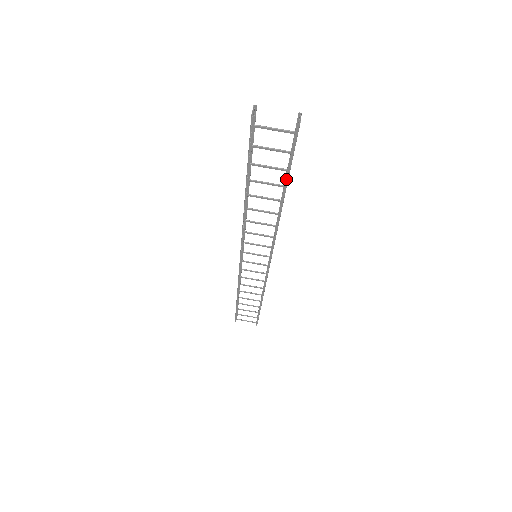
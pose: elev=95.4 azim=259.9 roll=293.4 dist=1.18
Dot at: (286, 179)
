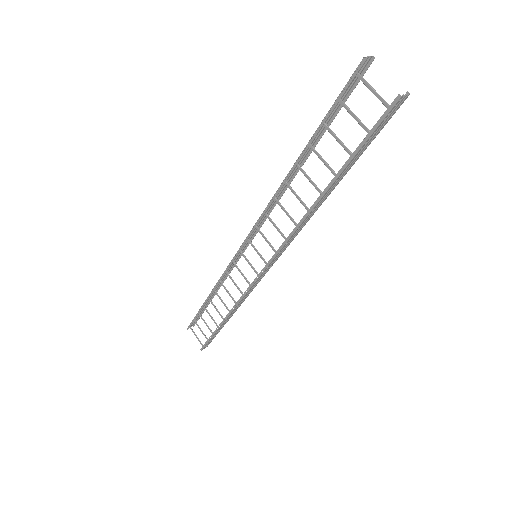
Dot at: (344, 166)
